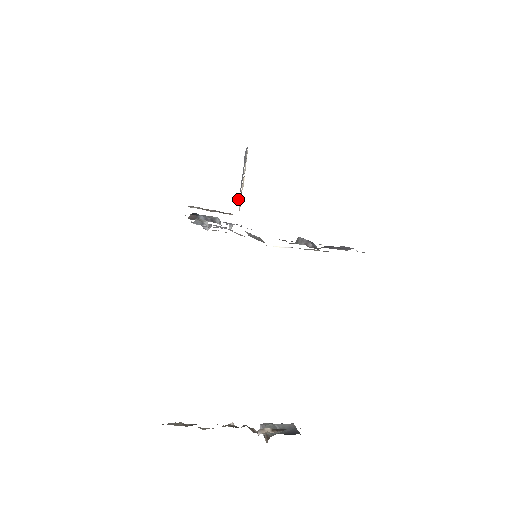
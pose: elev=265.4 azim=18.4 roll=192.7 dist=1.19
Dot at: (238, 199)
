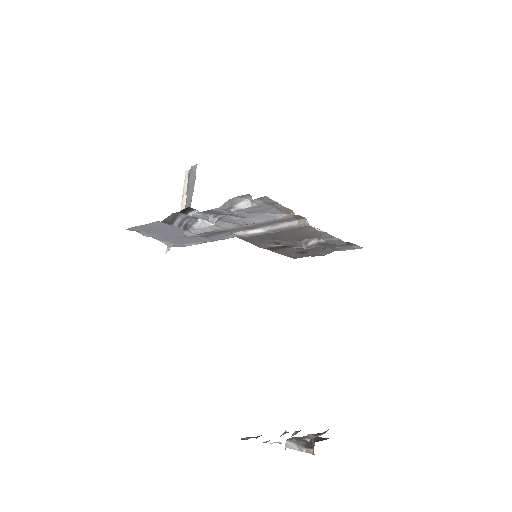
Dot at: occluded
